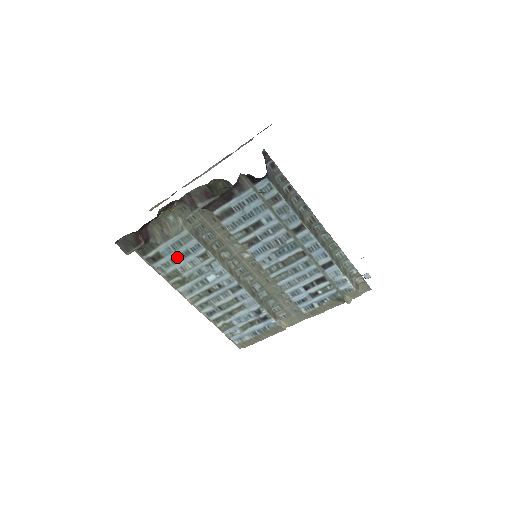
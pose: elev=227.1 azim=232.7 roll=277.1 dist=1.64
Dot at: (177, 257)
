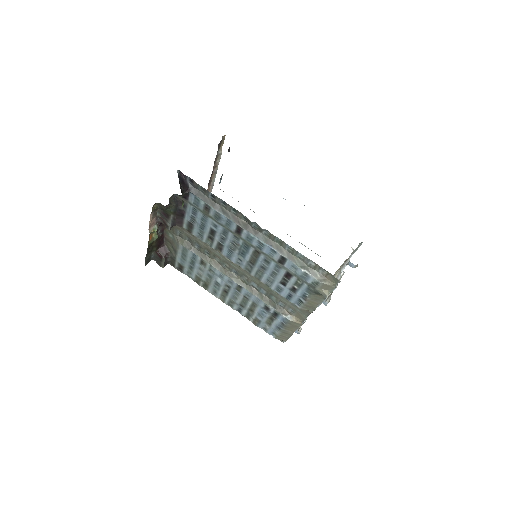
Dot at: (190, 266)
